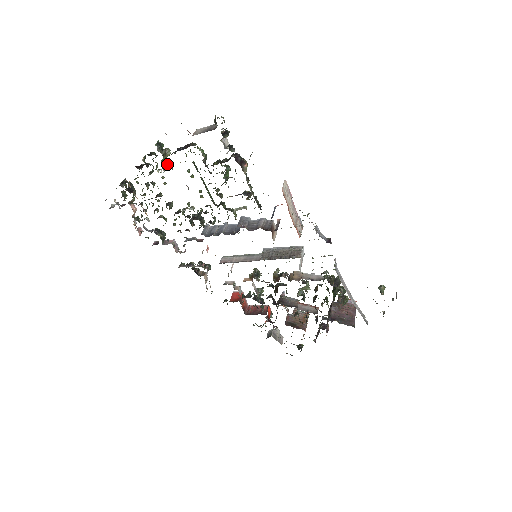
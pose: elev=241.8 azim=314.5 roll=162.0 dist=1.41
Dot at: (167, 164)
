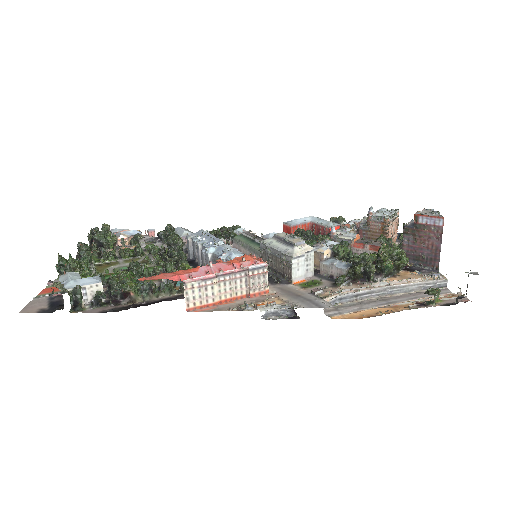
Dot at: occluded
